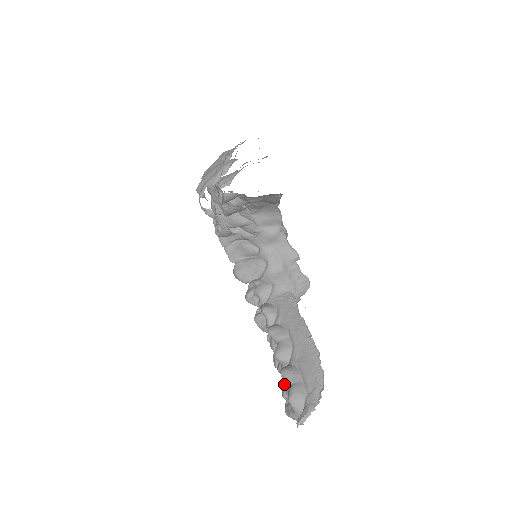
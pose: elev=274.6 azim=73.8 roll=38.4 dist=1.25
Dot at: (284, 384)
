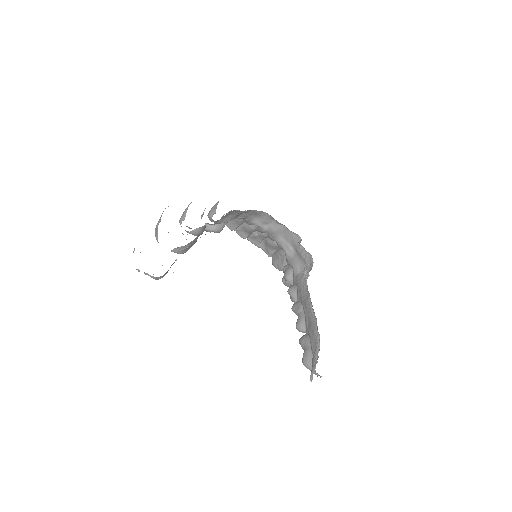
Dot at: occluded
